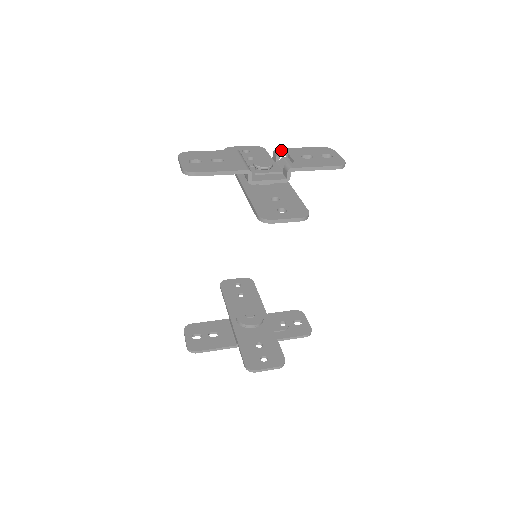
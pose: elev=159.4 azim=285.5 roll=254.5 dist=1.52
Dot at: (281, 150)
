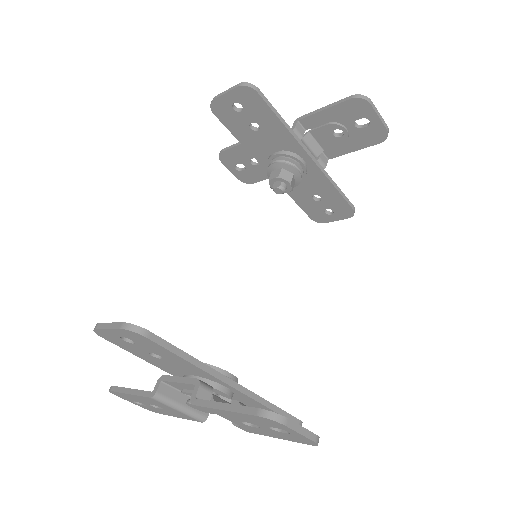
Dot at: (329, 151)
